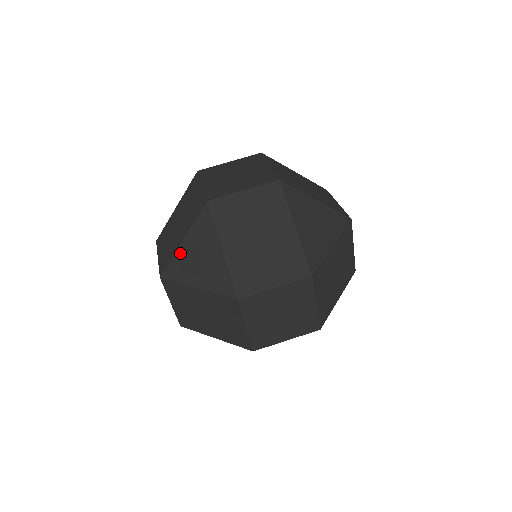
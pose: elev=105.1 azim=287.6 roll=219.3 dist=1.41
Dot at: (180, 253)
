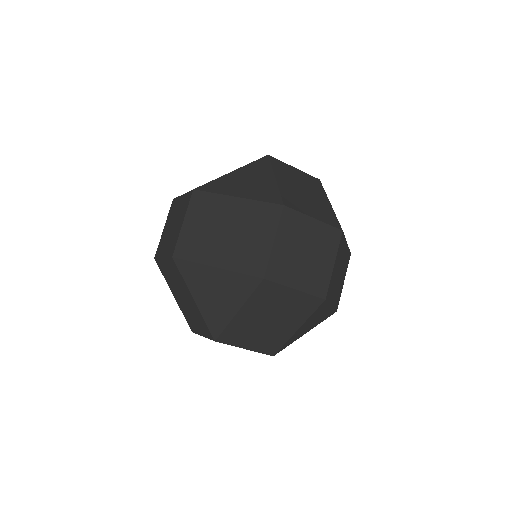
Dot at: (203, 309)
